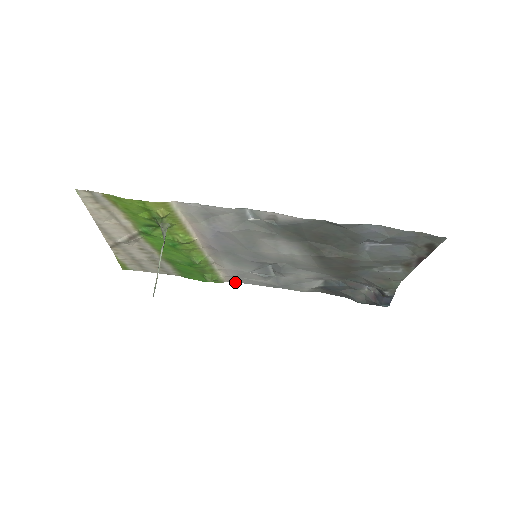
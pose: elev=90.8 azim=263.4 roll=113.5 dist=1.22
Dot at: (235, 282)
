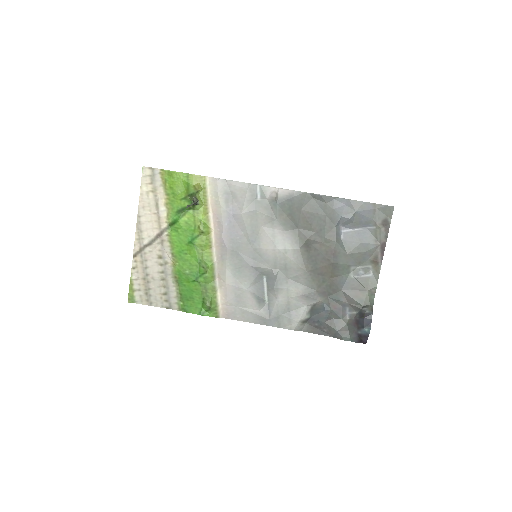
Dot at: occluded
